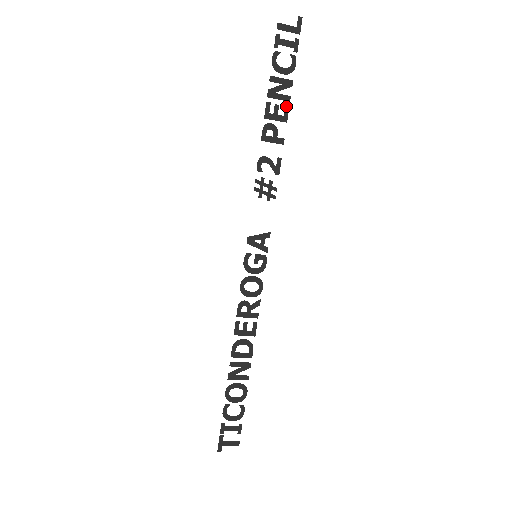
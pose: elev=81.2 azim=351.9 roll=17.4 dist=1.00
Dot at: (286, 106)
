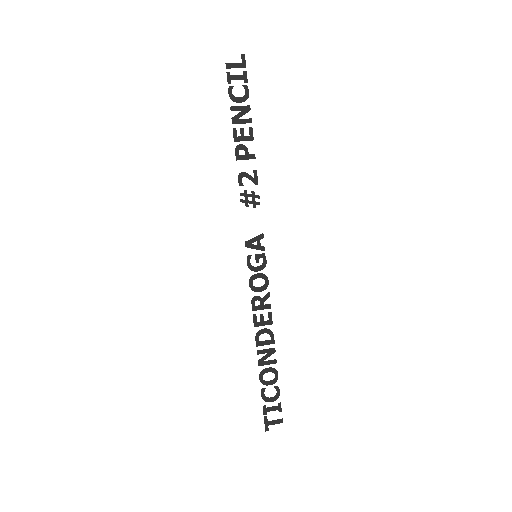
Dot at: (250, 127)
